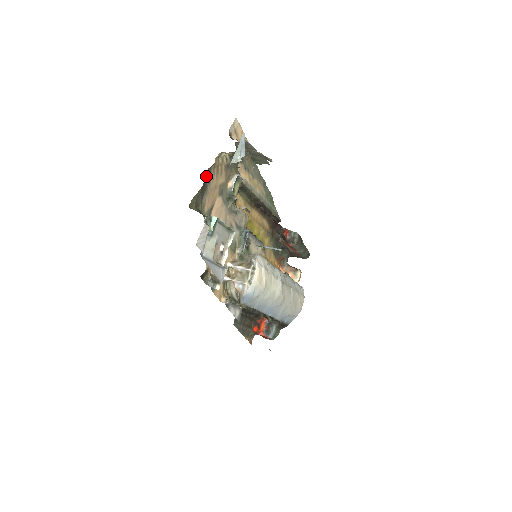
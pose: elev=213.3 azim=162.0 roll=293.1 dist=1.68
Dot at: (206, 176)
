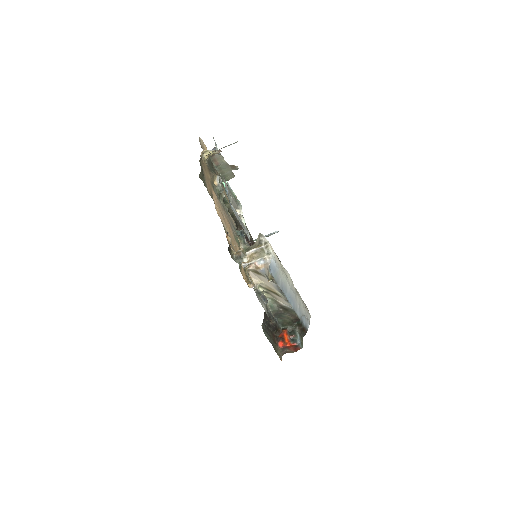
Dot at: occluded
